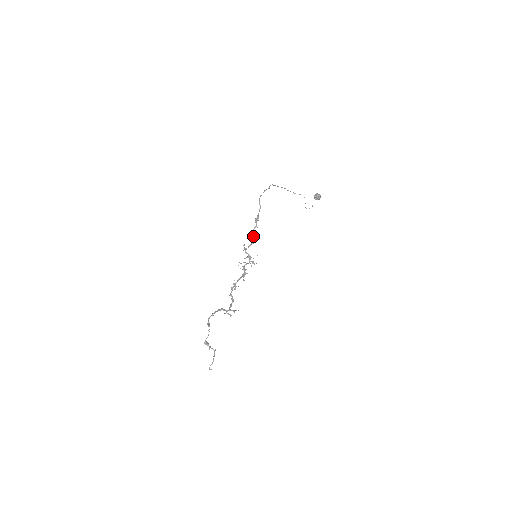
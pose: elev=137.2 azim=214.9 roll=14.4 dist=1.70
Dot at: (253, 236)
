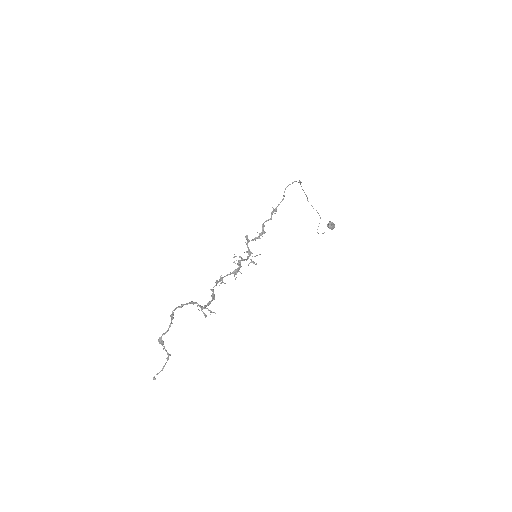
Dot at: (263, 229)
